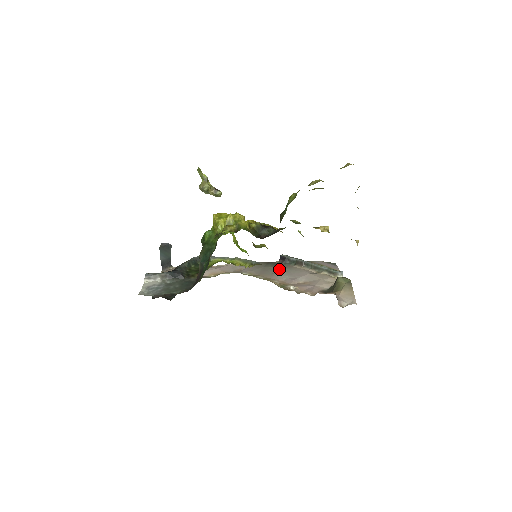
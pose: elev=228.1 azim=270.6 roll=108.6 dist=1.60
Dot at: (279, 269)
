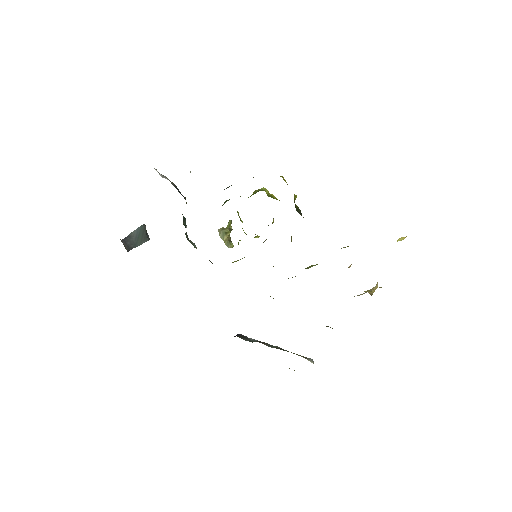
Dot at: occluded
